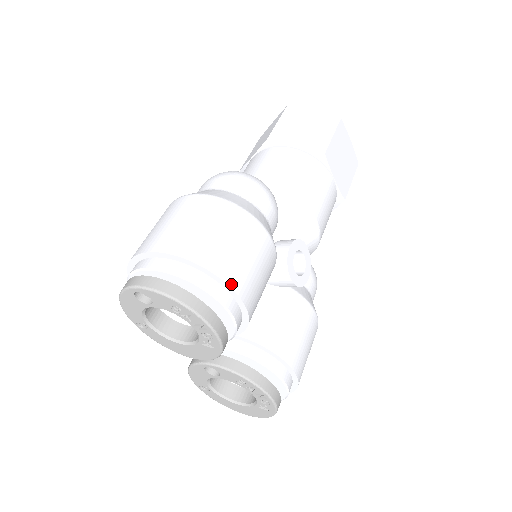
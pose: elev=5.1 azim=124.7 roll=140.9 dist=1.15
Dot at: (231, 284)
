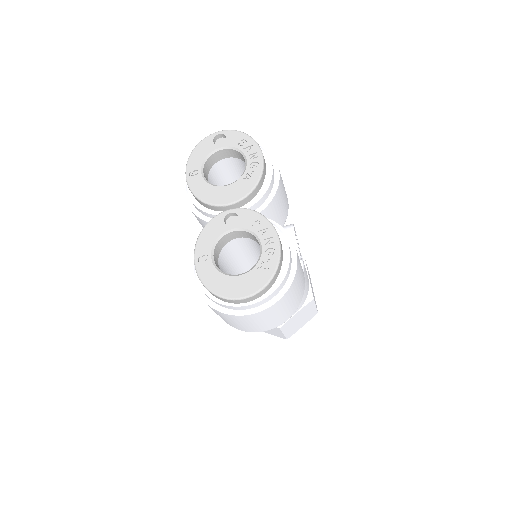
Dot at: occluded
